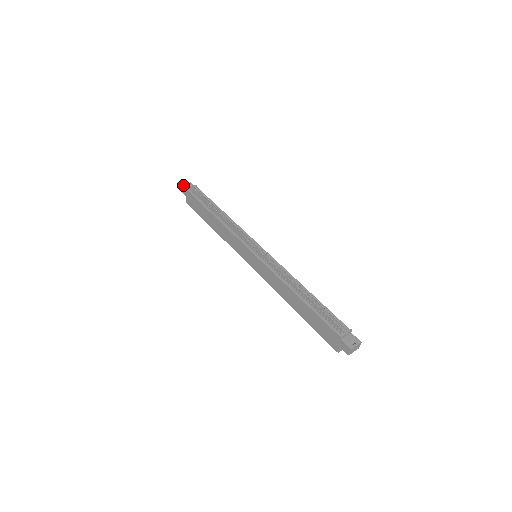
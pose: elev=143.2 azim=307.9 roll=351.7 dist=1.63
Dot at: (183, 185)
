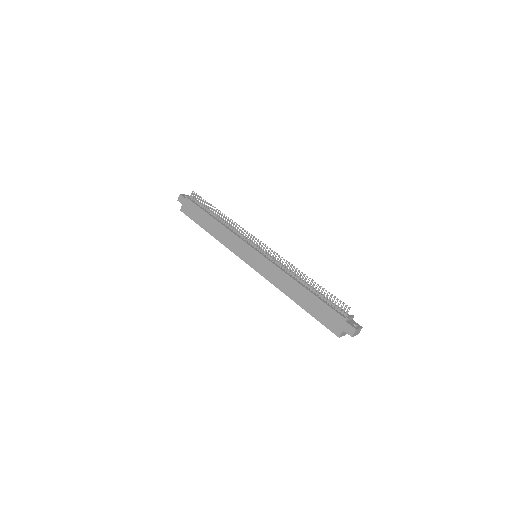
Dot at: (182, 194)
